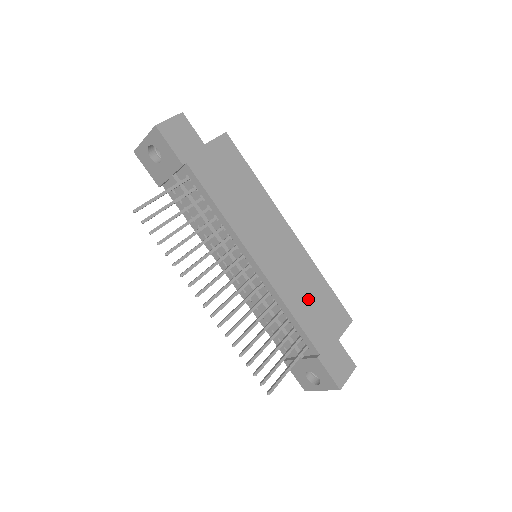
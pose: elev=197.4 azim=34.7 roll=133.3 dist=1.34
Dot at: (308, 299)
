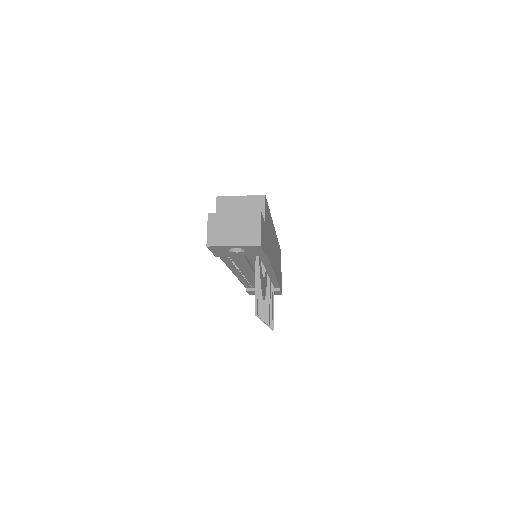
Dot at: occluded
